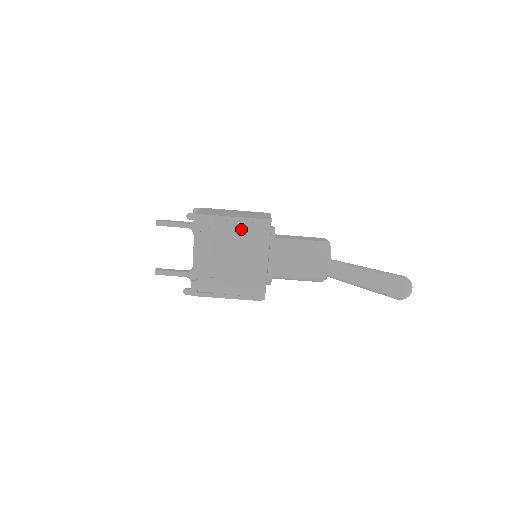
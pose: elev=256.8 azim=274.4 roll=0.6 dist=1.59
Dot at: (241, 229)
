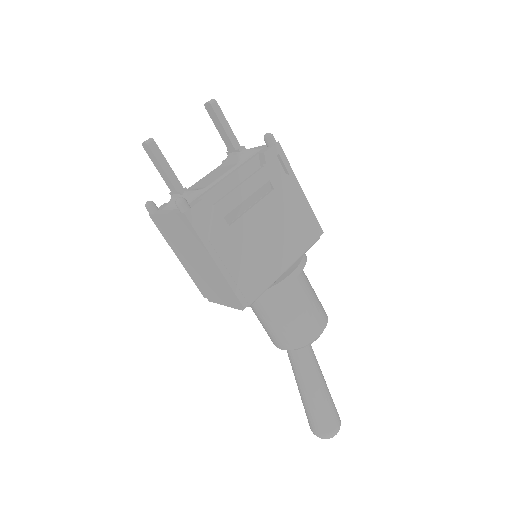
Dot at: (298, 210)
